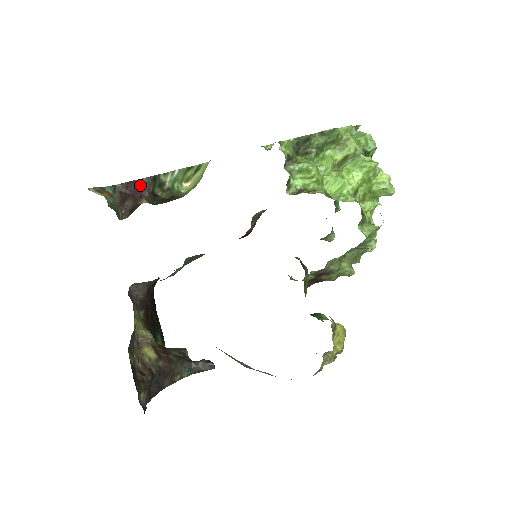
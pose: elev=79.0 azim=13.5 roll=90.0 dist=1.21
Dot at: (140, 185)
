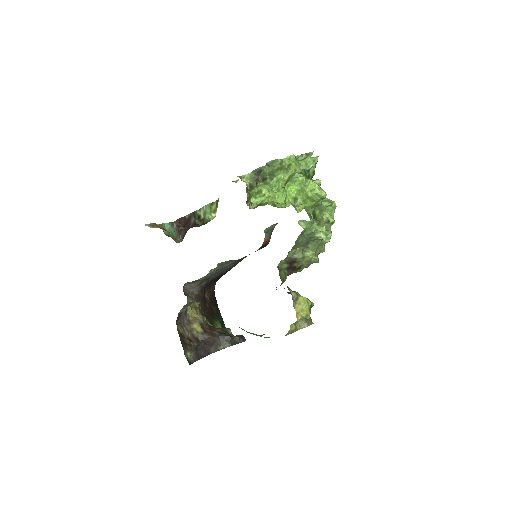
Dot at: (186, 219)
